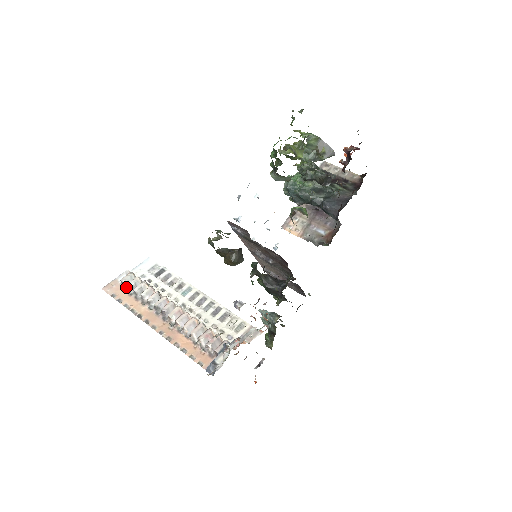
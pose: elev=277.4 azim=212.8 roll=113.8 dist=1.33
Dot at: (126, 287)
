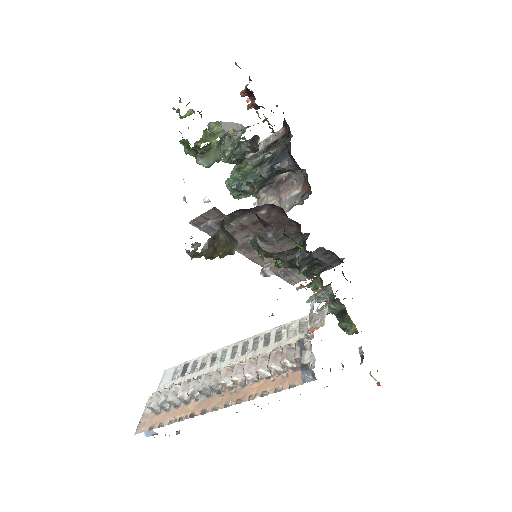
Dot at: (159, 409)
